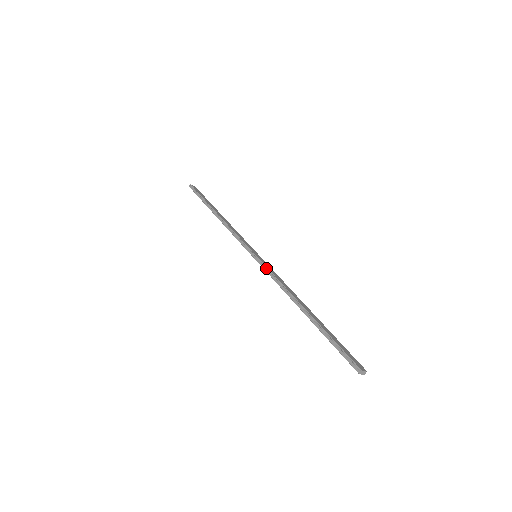
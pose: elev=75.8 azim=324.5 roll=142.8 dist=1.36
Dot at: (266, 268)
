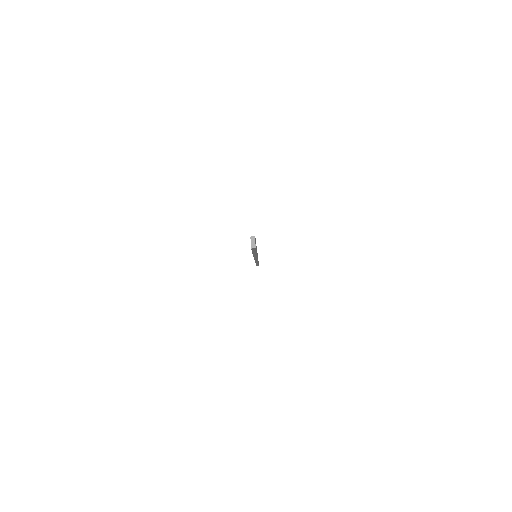
Dot at: occluded
